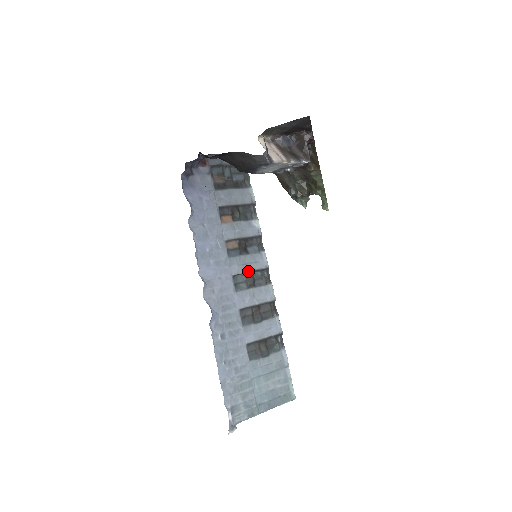
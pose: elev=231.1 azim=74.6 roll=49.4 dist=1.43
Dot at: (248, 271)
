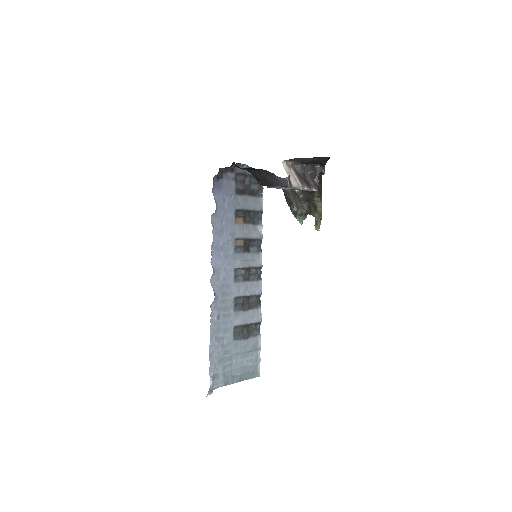
Dot at: (247, 267)
